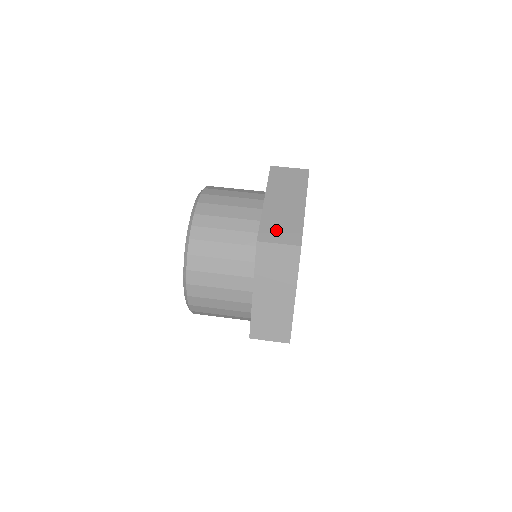
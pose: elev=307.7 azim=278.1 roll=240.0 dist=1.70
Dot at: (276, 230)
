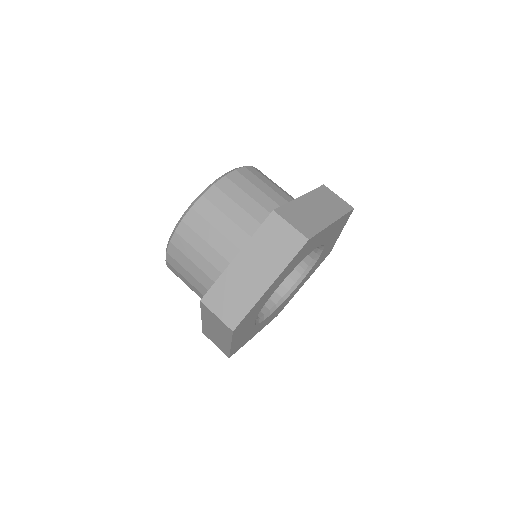
Dot at: (223, 299)
